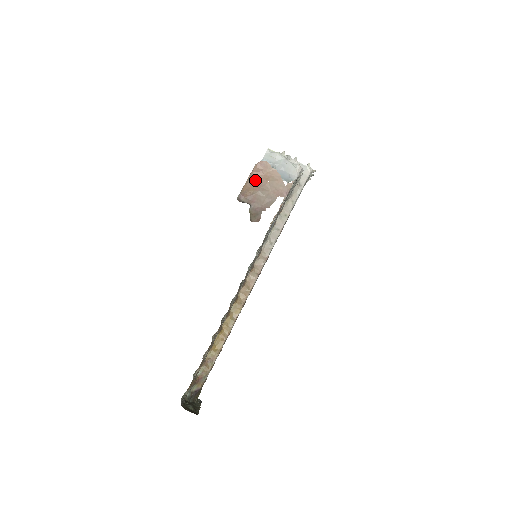
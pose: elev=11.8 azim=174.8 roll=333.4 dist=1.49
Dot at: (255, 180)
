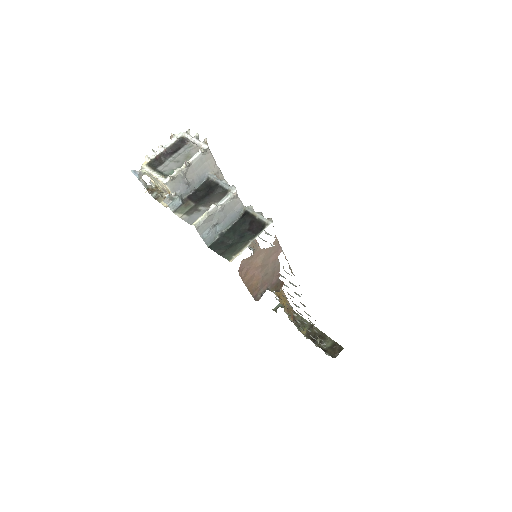
Dot at: (250, 278)
